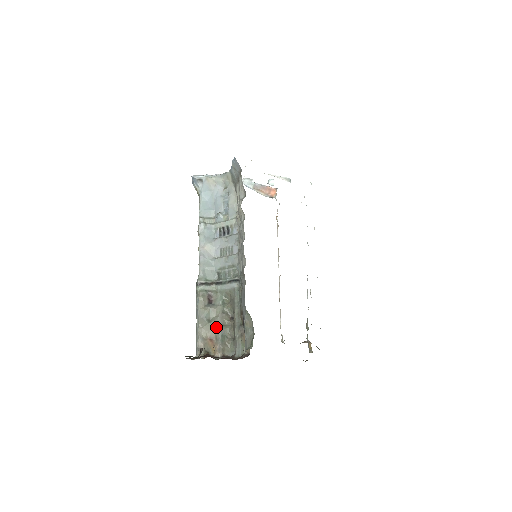
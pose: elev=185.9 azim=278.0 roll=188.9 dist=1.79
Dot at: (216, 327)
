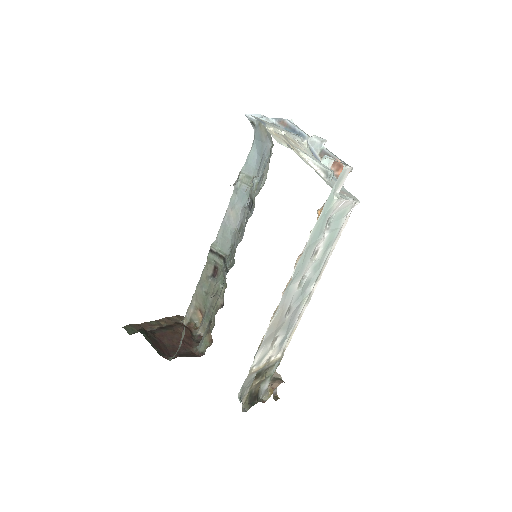
Dot at: (206, 304)
